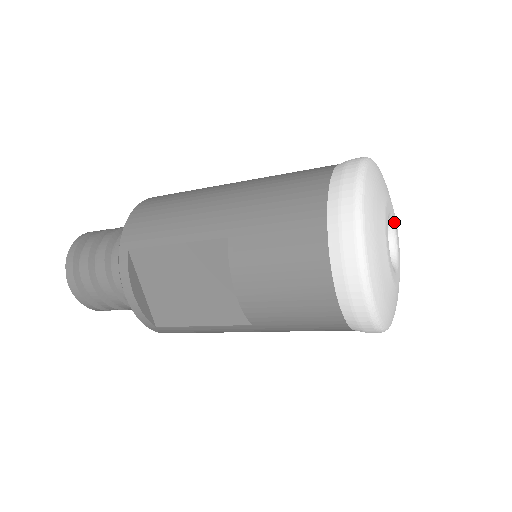
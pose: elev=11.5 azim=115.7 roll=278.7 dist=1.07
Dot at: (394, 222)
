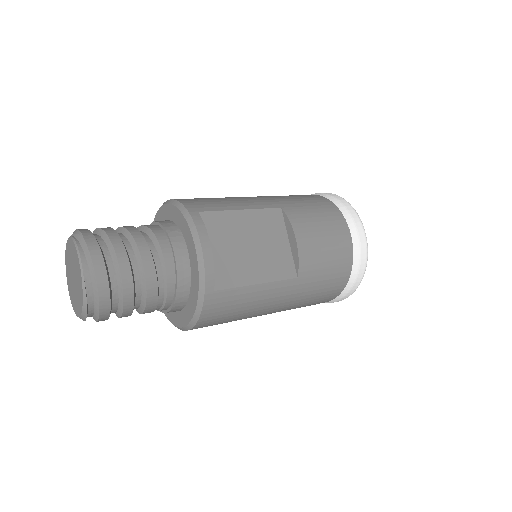
Dot at: occluded
